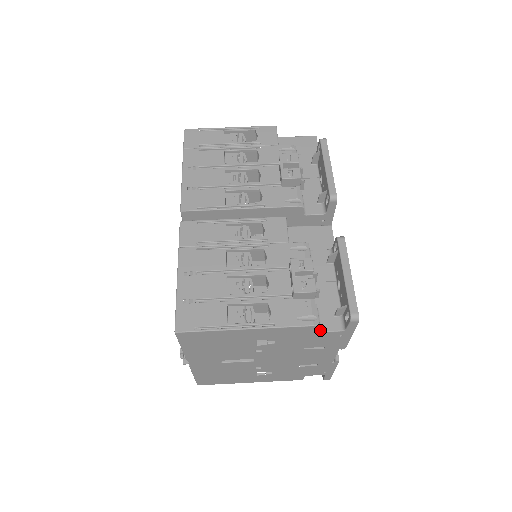
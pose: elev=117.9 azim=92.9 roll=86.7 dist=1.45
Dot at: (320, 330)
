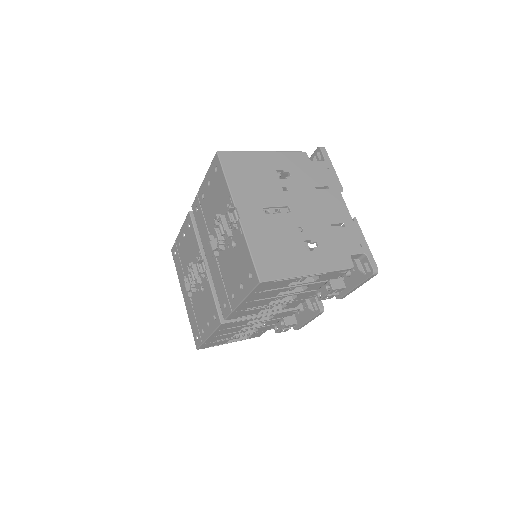
Dot at: (310, 161)
